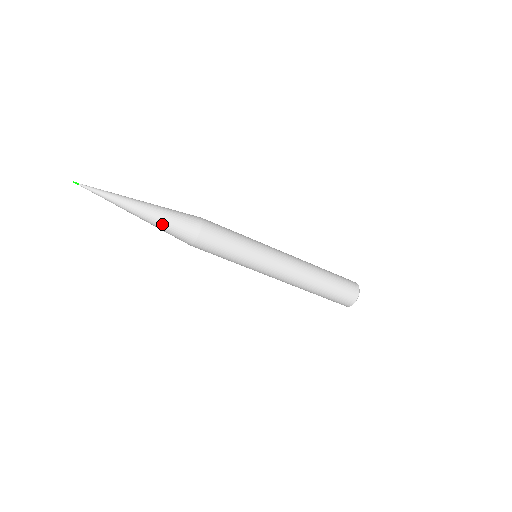
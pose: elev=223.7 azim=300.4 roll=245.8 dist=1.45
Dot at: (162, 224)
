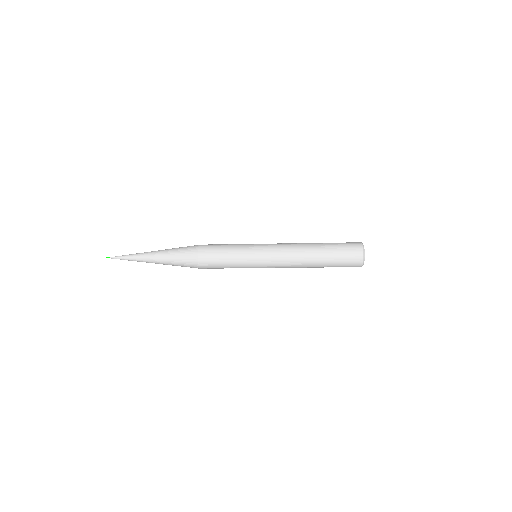
Dot at: (171, 261)
